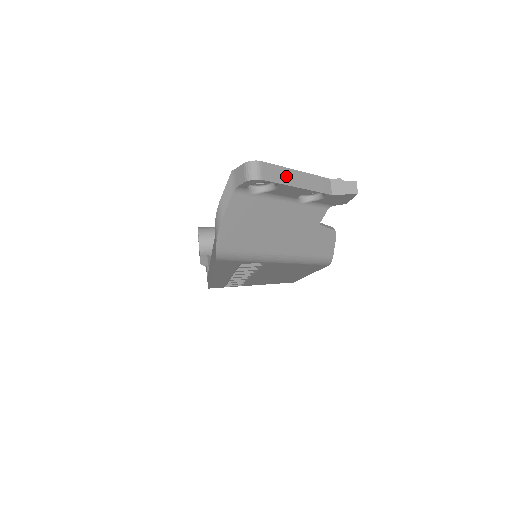
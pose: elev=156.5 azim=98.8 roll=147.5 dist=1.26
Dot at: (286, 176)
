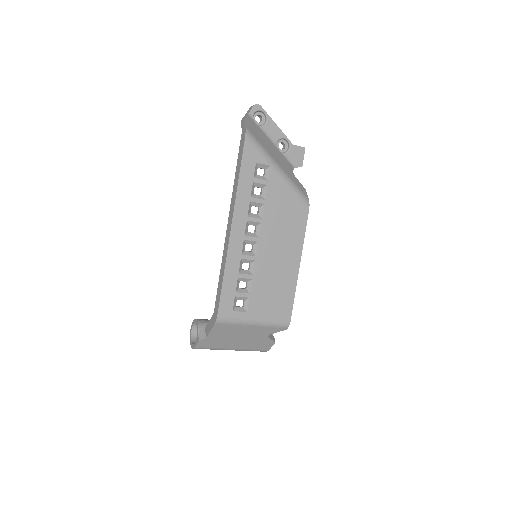
Dot at: (269, 119)
